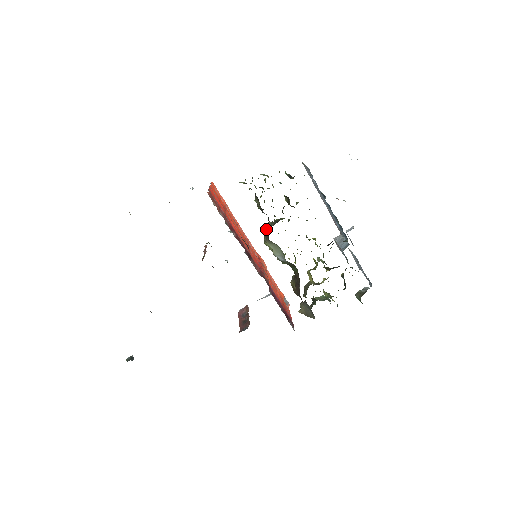
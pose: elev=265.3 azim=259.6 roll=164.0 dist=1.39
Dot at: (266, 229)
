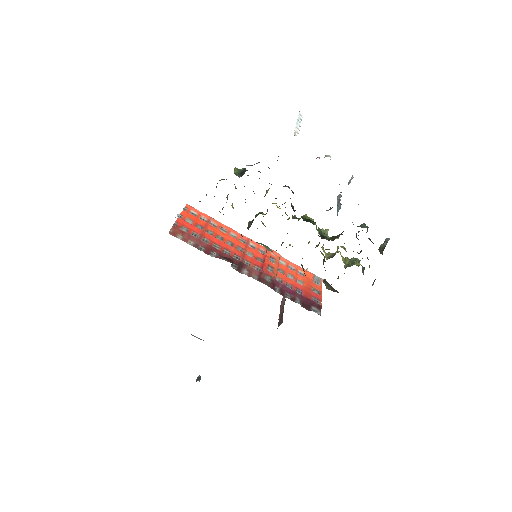
Dot at: occluded
